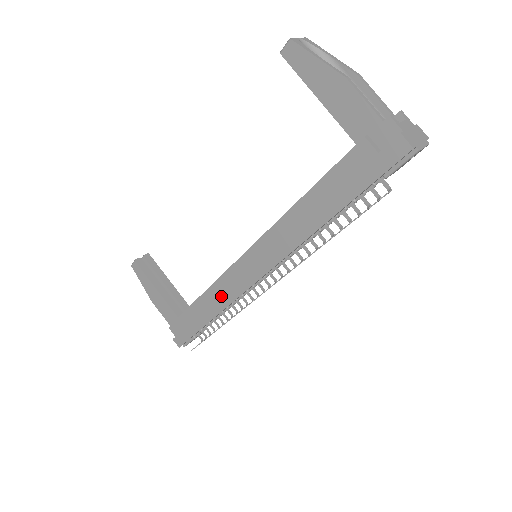
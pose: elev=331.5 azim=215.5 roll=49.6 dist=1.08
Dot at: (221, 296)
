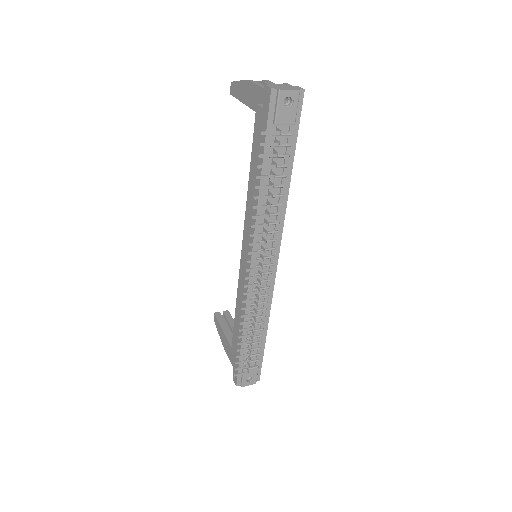
Dot at: (241, 304)
